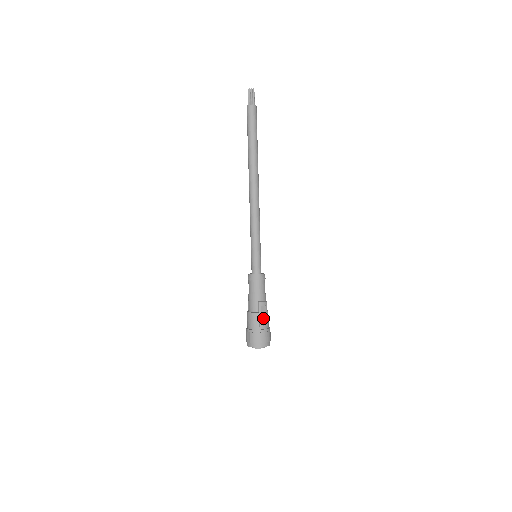
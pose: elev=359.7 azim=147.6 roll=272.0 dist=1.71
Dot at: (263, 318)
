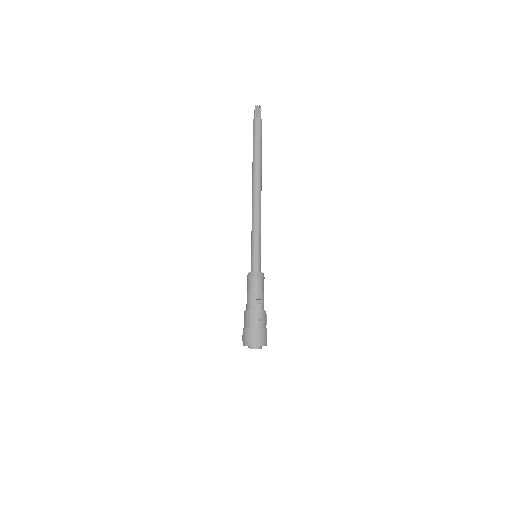
Dot at: (256, 316)
